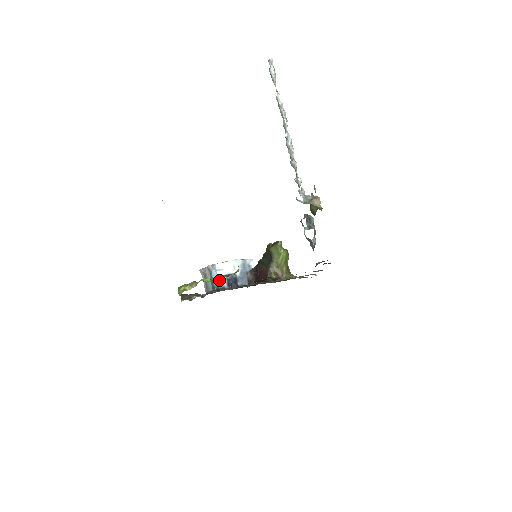
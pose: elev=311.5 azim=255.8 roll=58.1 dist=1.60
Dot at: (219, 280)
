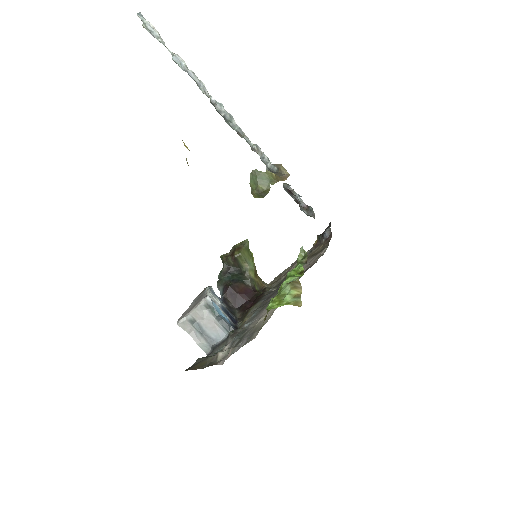
Dot at: (225, 315)
